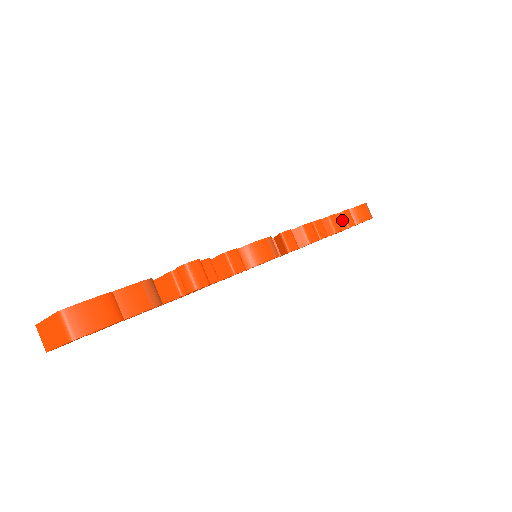
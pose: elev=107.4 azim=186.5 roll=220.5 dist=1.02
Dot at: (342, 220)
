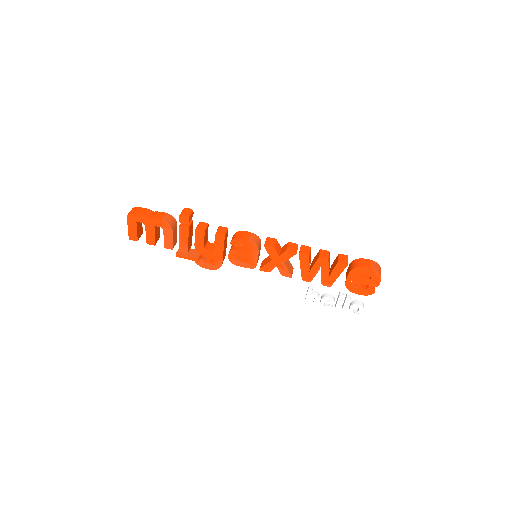
Dot at: (337, 259)
